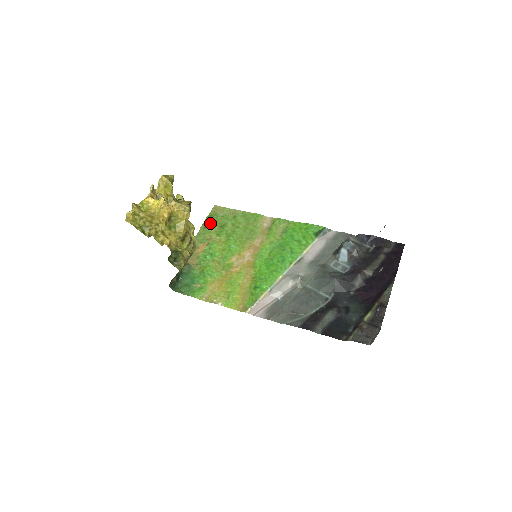
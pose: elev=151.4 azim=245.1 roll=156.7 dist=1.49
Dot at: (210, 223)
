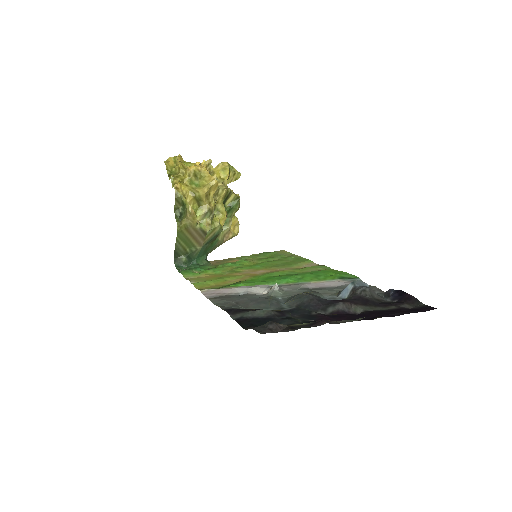
Dot at: (263, 254)
